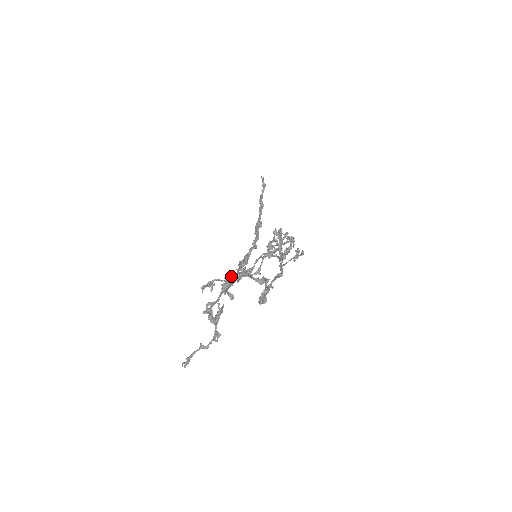
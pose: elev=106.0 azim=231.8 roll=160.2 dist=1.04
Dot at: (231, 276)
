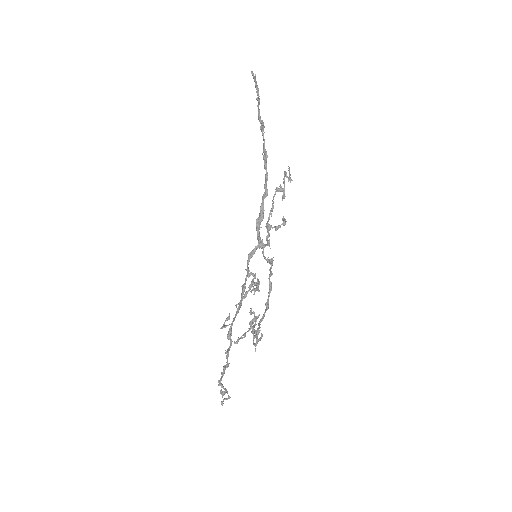
Dot at: (249, 257)
